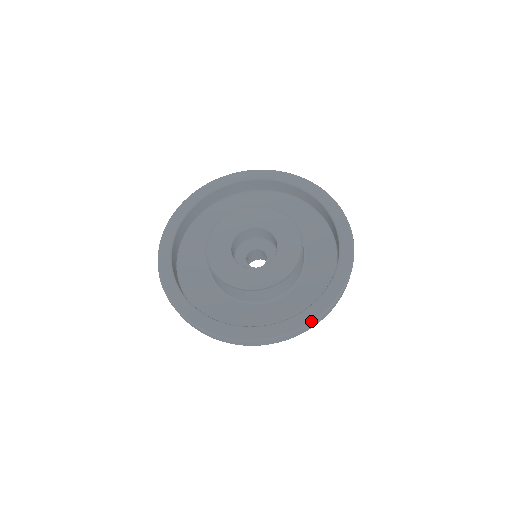
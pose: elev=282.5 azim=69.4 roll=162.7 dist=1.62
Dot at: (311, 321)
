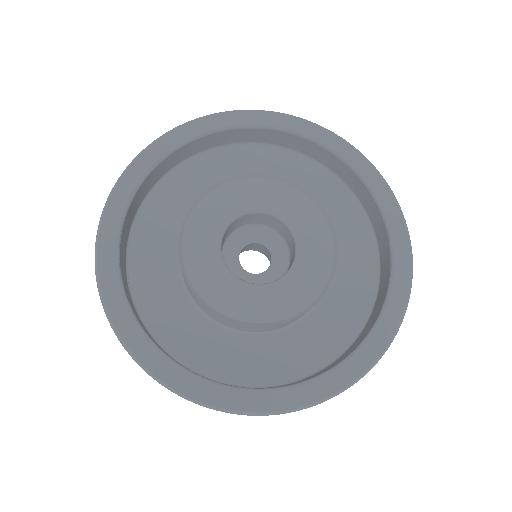
Dot at: (206, 403)
